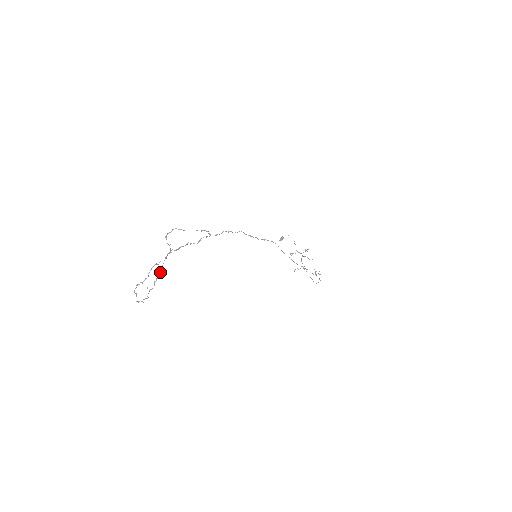
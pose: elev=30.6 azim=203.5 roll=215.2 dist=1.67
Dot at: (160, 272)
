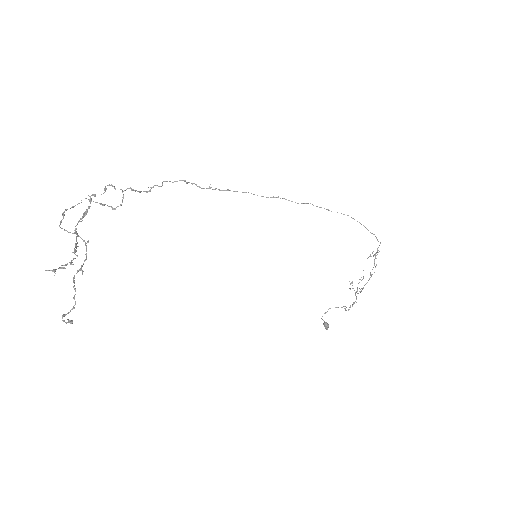
Dot at: occluded
